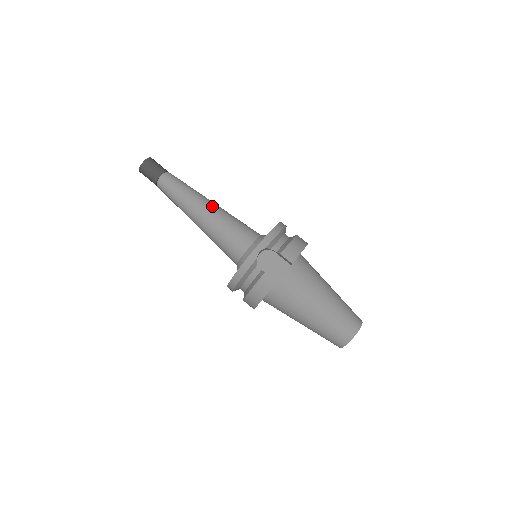
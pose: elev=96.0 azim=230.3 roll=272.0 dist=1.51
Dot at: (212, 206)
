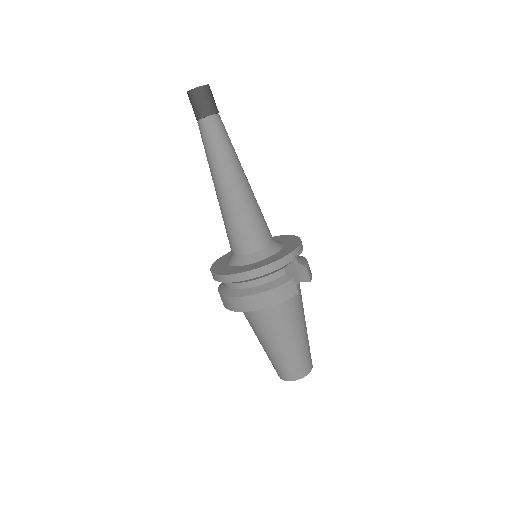
Dot at: occluded
